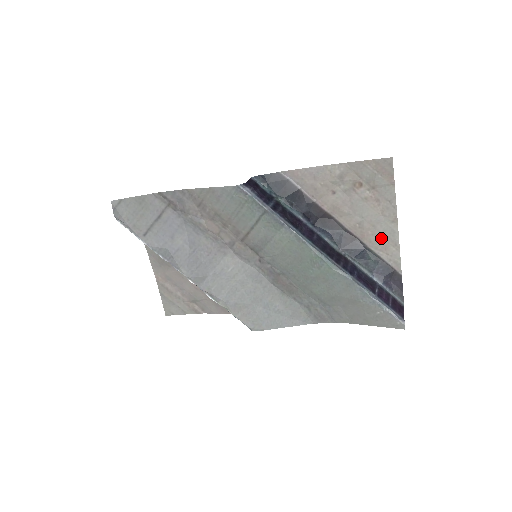
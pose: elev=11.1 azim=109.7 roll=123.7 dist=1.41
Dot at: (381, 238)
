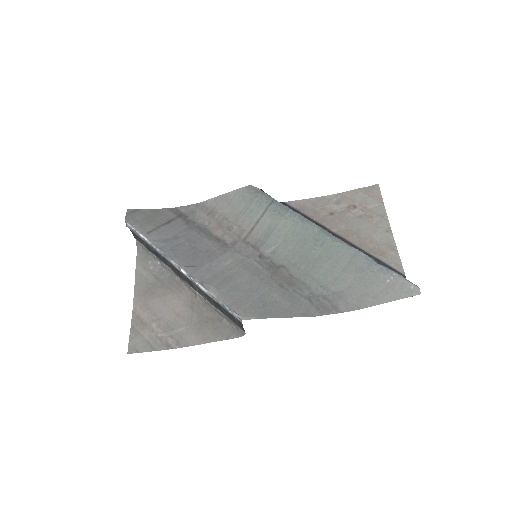
Dot at: (379, 245)
